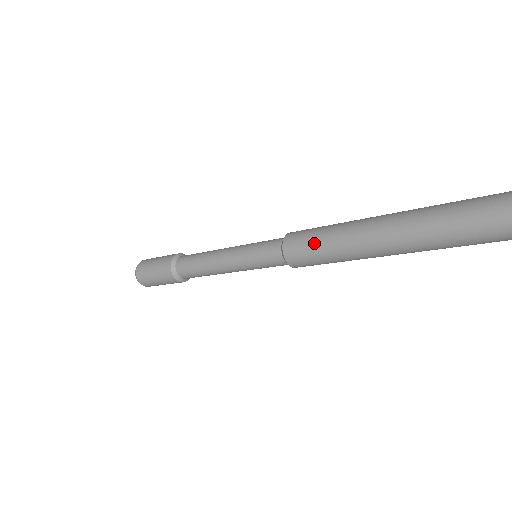
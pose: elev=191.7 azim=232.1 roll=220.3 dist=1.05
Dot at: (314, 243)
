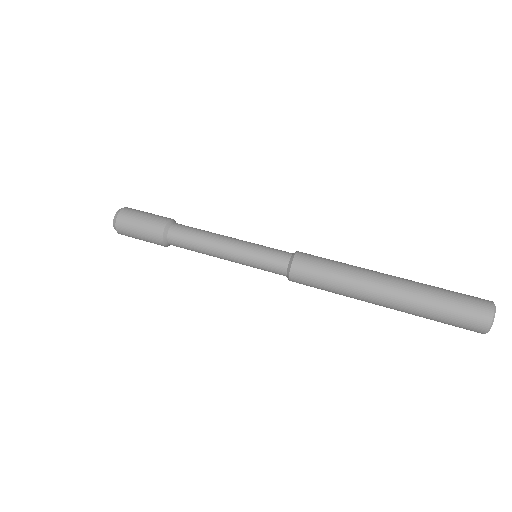
Dot at: occluded
